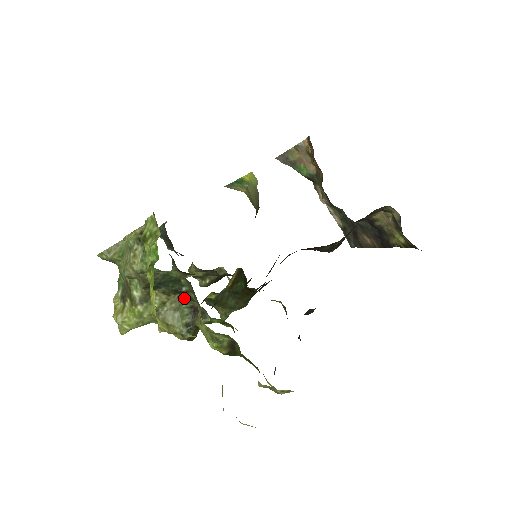
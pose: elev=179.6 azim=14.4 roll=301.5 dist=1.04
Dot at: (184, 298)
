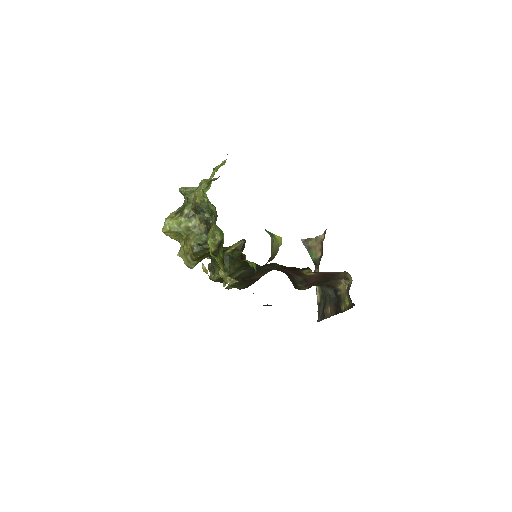
Dot at: (207, 230)
